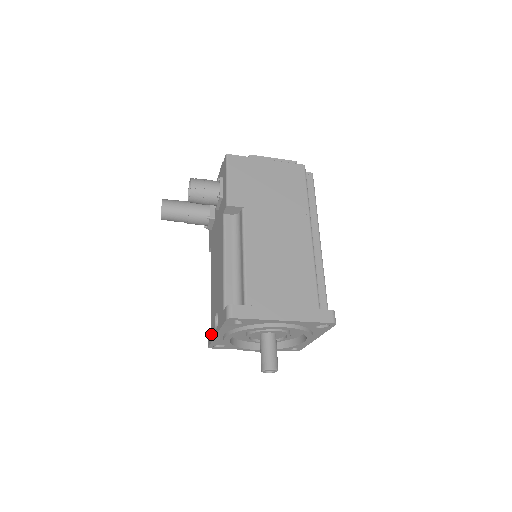
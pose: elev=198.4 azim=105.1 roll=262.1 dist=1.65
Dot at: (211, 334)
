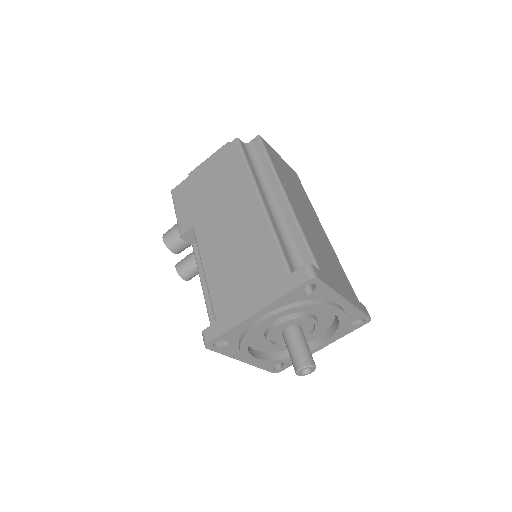
Dot at: occluded
